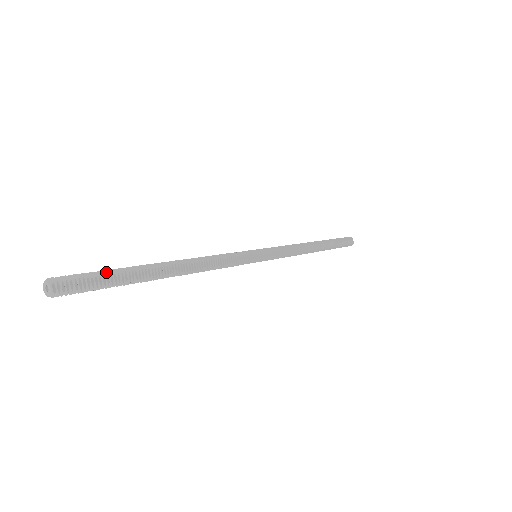
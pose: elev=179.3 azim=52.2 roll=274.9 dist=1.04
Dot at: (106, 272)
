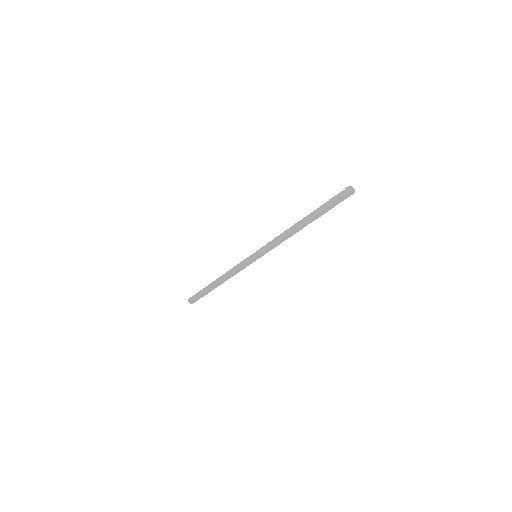
Dot at: (199, 294)
